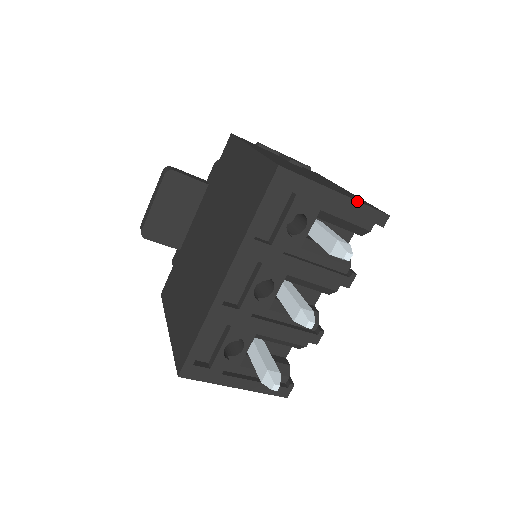
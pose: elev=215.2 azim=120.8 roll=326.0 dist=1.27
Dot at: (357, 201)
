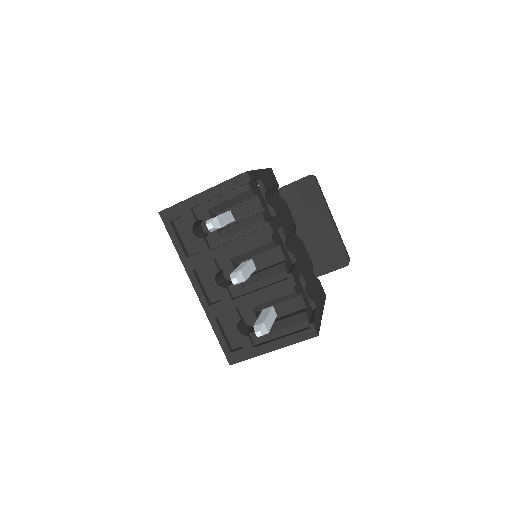
Dot at: (217, 185)
